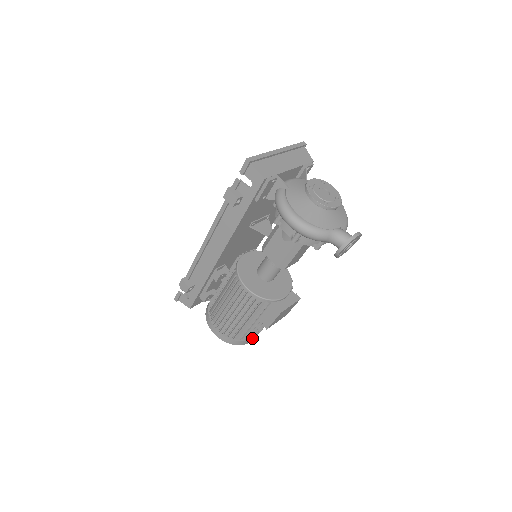
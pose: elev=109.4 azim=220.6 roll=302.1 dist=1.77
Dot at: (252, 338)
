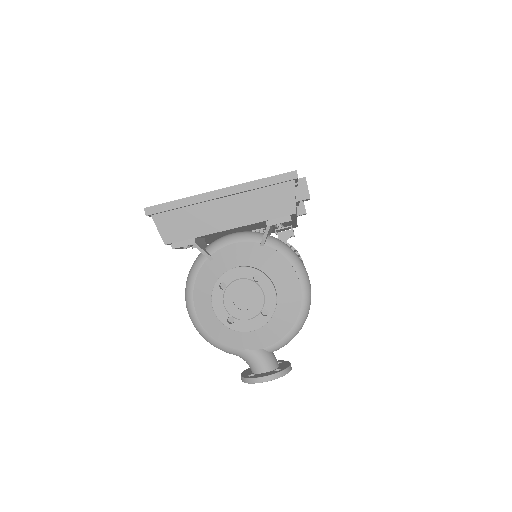
Dot at: occluded
